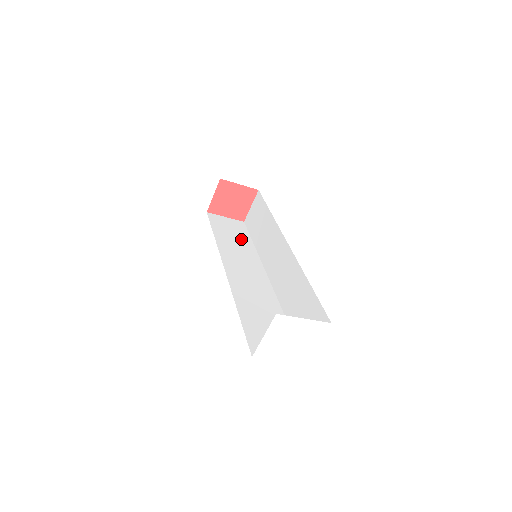
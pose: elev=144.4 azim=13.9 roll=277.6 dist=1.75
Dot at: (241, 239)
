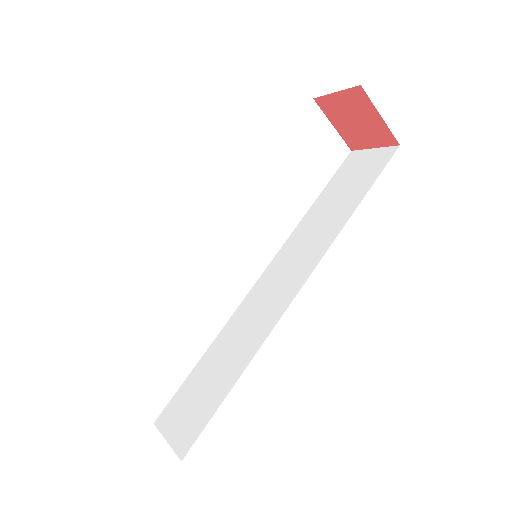
Dot at: (305, 183)
